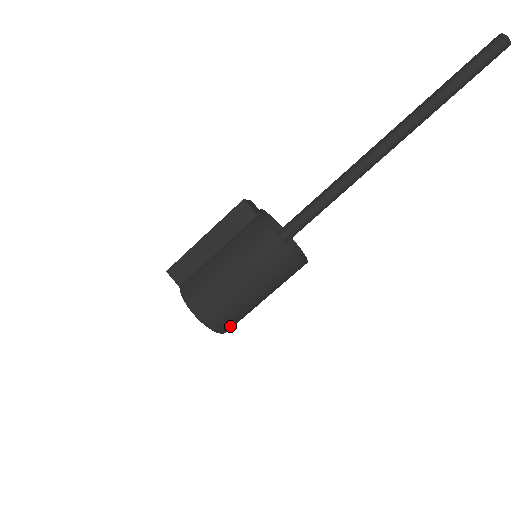
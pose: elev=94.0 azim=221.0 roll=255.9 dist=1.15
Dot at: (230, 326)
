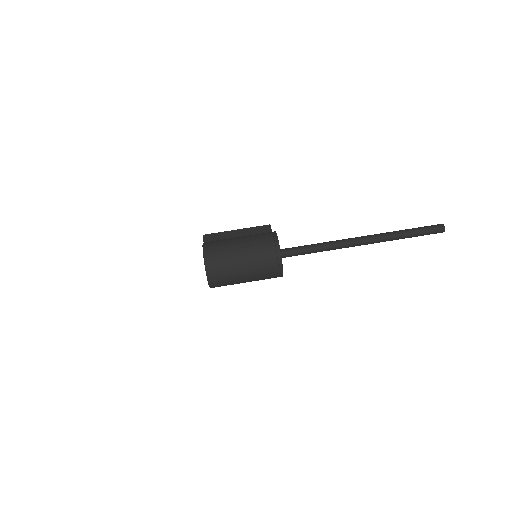
Dot at: (215, 275)
